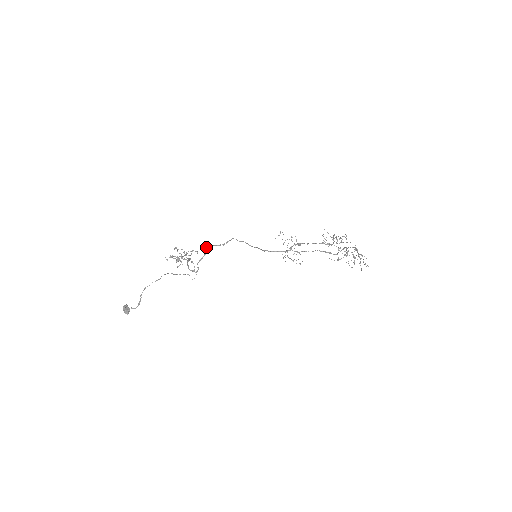
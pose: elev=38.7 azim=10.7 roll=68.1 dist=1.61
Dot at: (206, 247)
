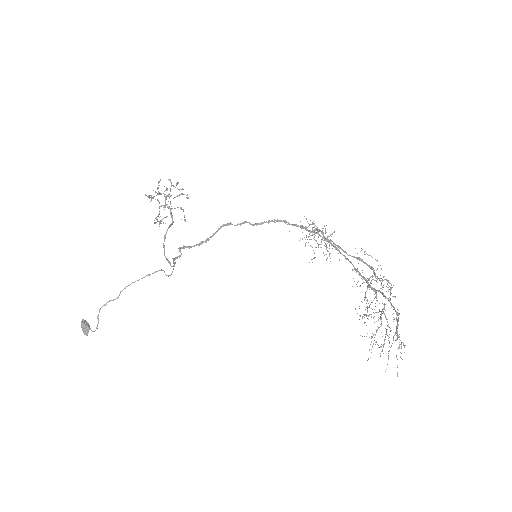
Dot at: (180, 248)
